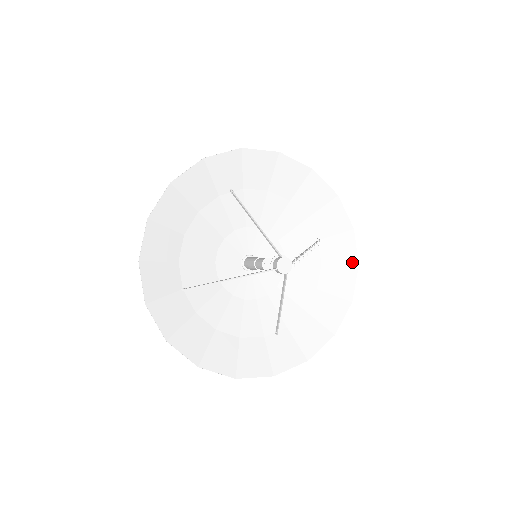
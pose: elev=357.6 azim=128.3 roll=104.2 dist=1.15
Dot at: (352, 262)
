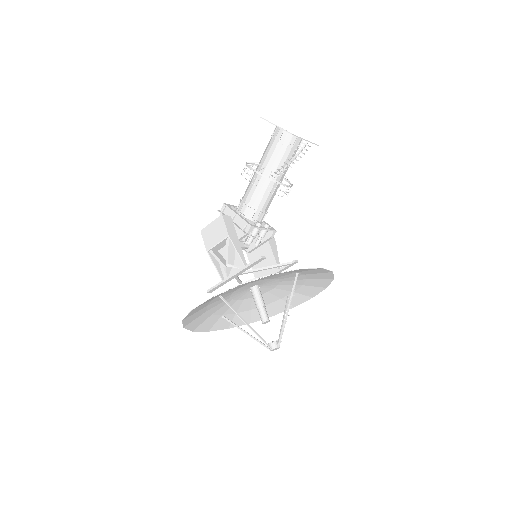
Dot at: (327, 272)
